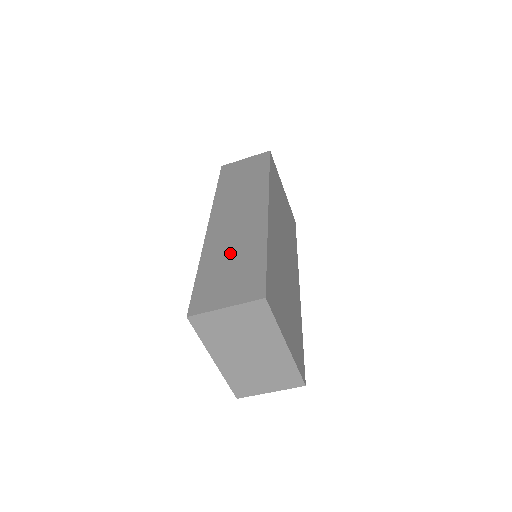
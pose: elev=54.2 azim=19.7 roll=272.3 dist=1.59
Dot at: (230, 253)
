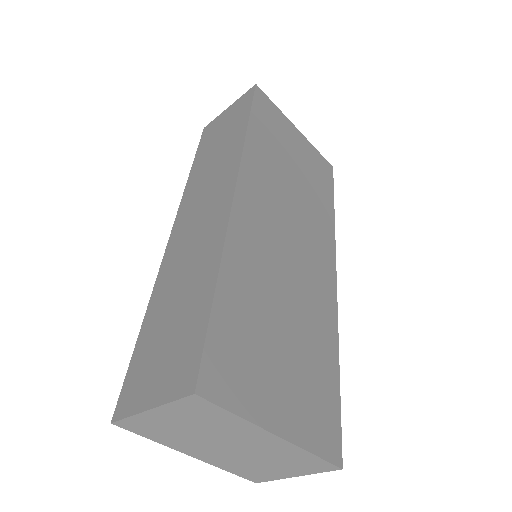
Dot at: (177, 290)
